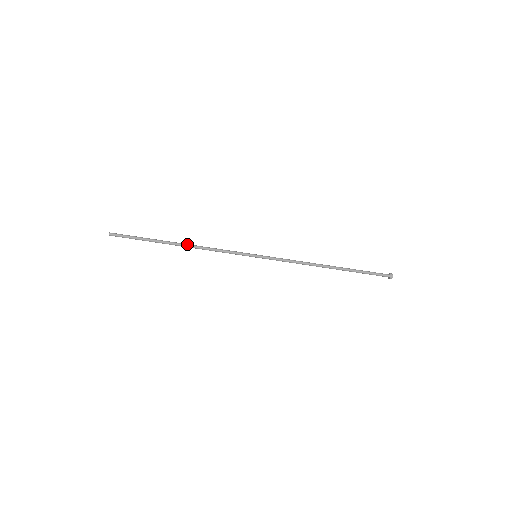
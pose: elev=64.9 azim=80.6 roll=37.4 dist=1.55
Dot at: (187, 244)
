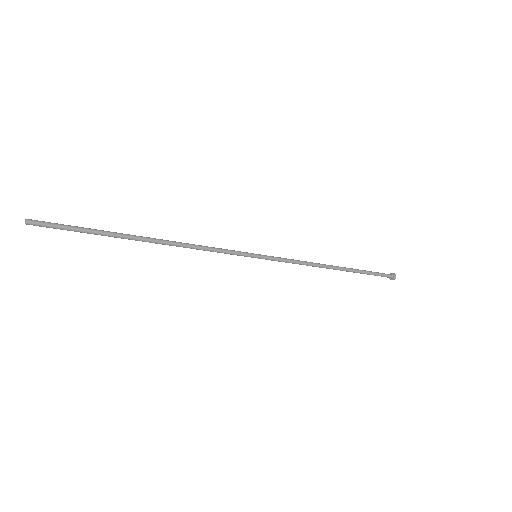
Dot at: (163, 240)
